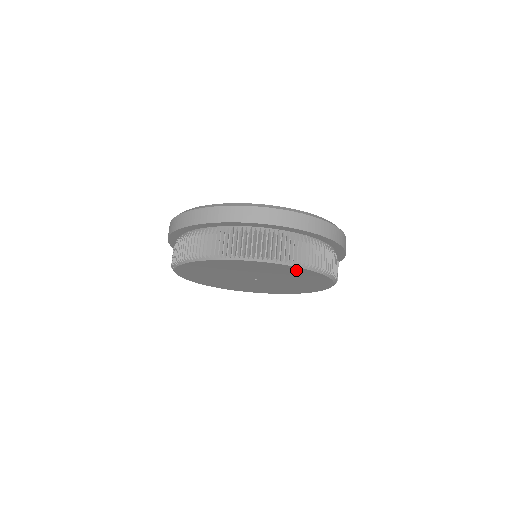
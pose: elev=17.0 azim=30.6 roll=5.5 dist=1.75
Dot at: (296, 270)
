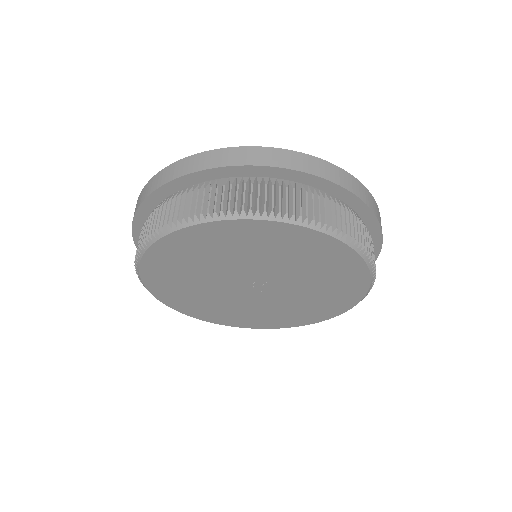
Dot at: (226, 231)
